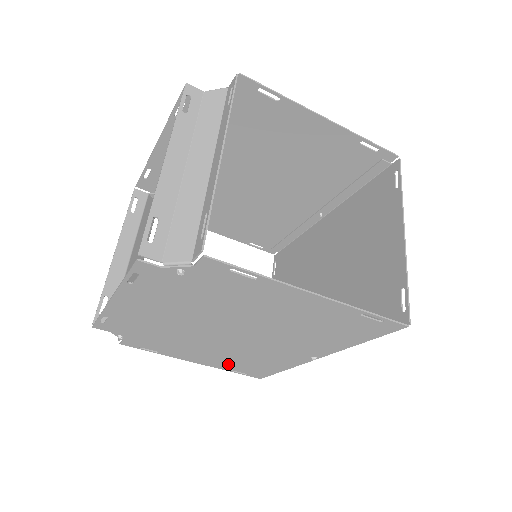
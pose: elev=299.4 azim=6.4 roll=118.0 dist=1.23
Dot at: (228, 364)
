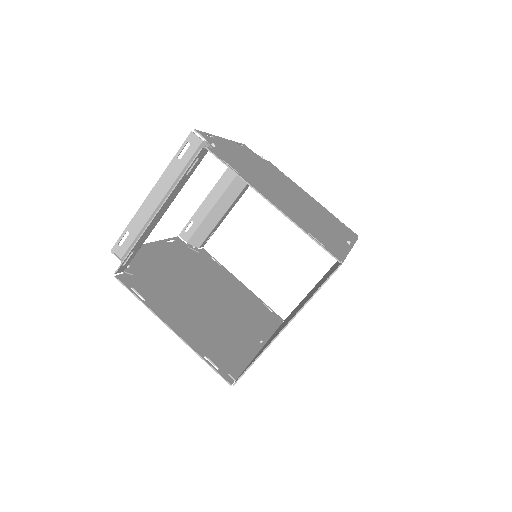
Dot at: (252, 301)
